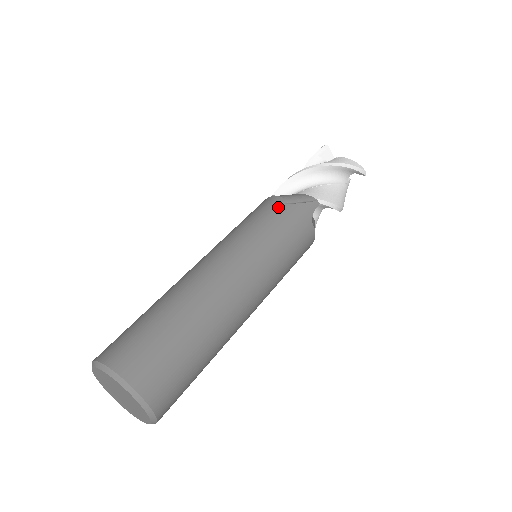
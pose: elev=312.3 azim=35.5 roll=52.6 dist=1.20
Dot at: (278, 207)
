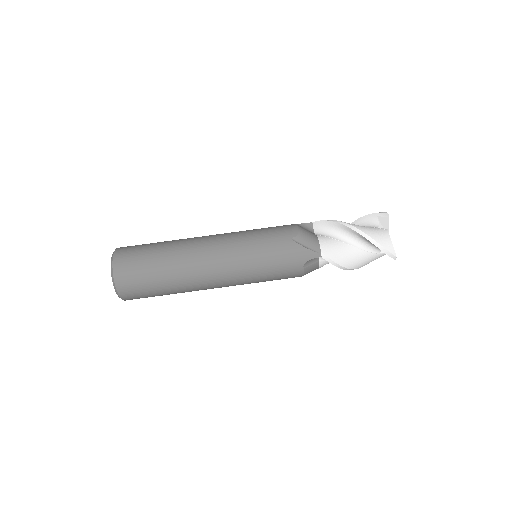
Dot at: (287, 239)
